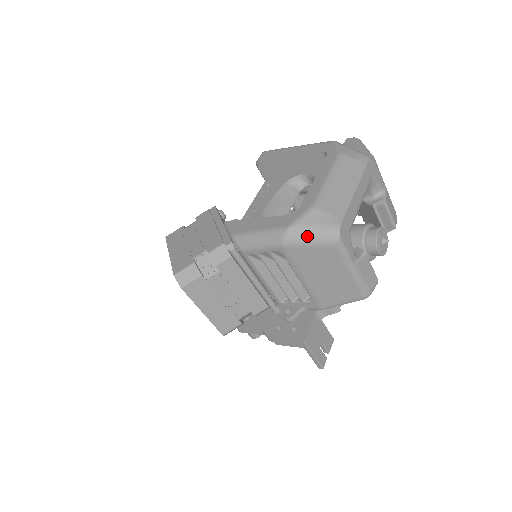
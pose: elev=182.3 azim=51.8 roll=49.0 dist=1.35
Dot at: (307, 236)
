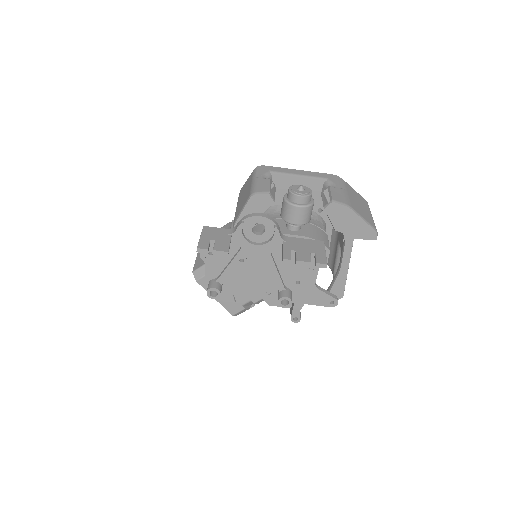
Dot at: occluded
